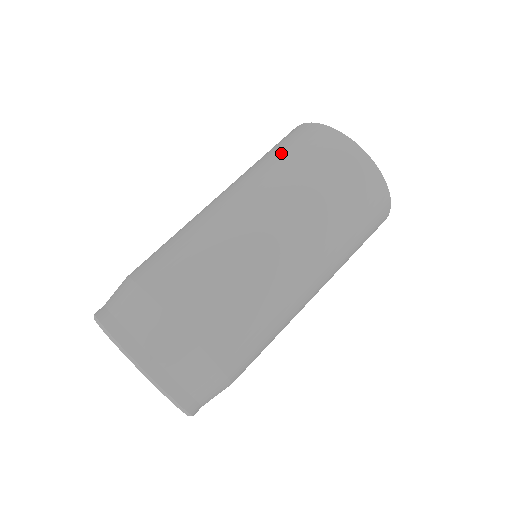
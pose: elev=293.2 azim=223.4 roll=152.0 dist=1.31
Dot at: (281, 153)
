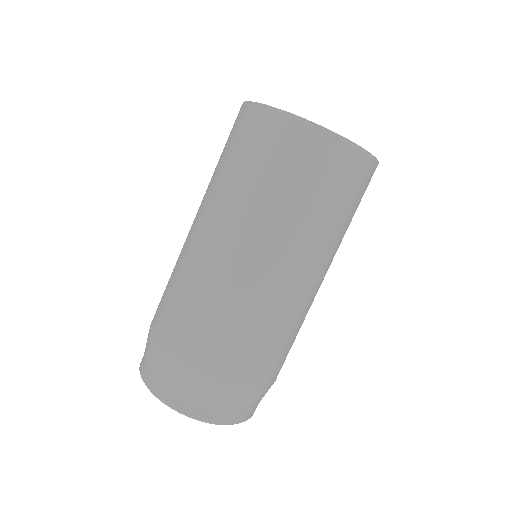
Dot at: (326, 199)
